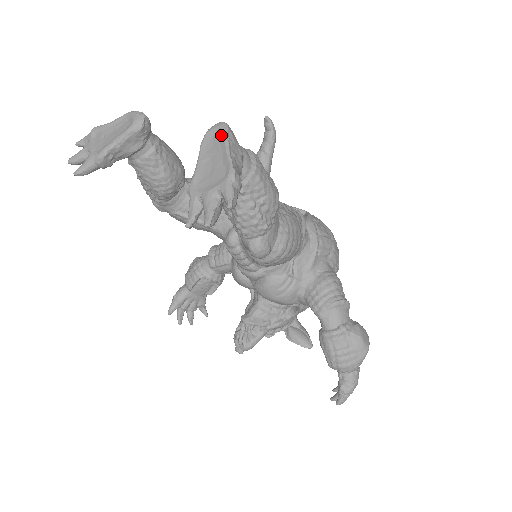
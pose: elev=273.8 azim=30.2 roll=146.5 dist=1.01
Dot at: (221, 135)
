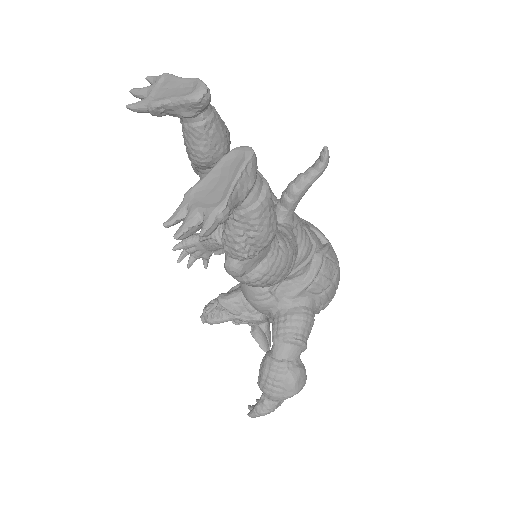
Dot at: (241, 161)
